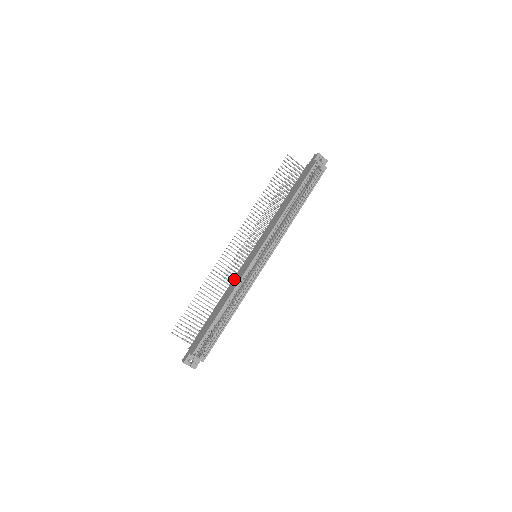
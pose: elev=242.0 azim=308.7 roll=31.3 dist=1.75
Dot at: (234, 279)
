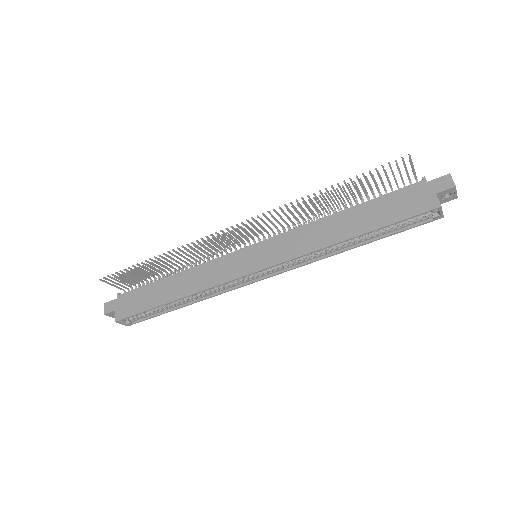
Dot at: (210, 265)
